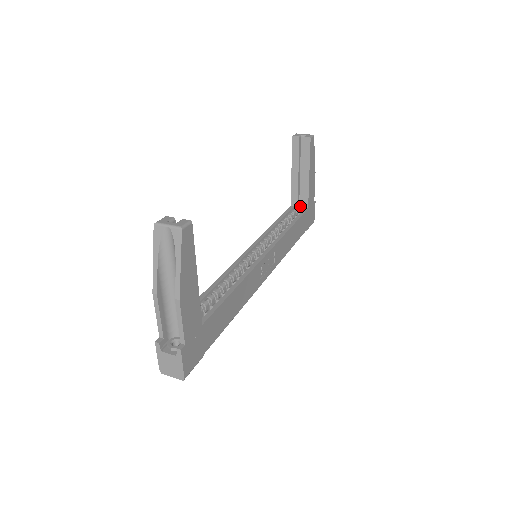
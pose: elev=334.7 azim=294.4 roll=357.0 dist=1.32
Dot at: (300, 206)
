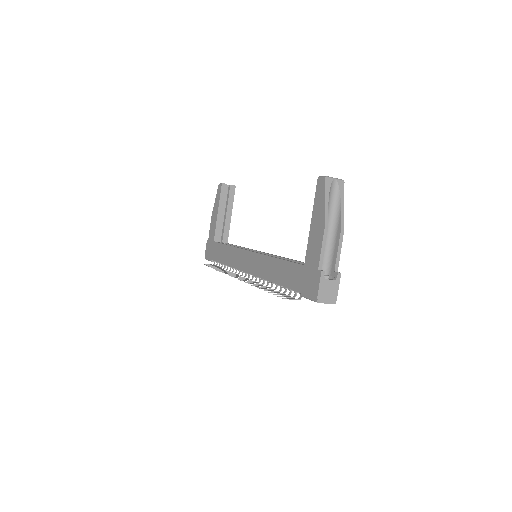
Dot at: occluded
